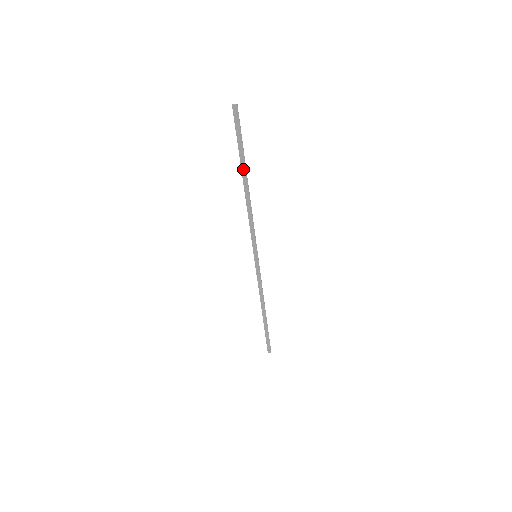
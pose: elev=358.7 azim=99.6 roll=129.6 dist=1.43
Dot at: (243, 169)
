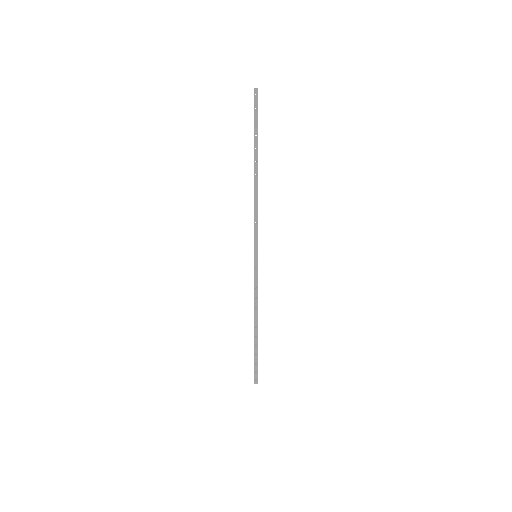
Dot at: (256, 155)
